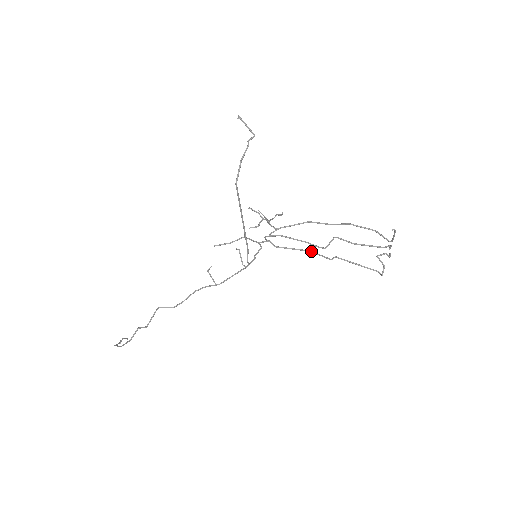
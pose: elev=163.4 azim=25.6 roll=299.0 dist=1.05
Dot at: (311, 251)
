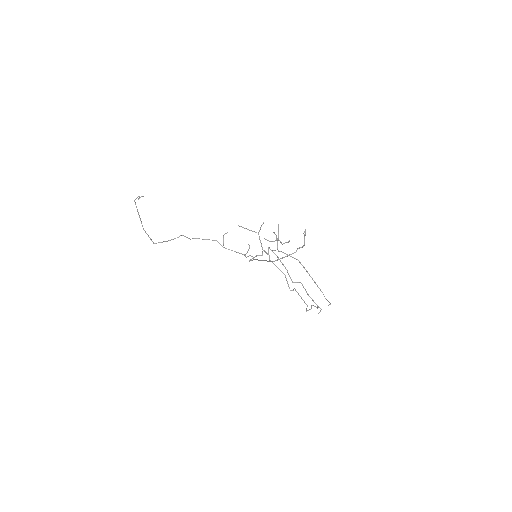
Dot at: (285, 276)
